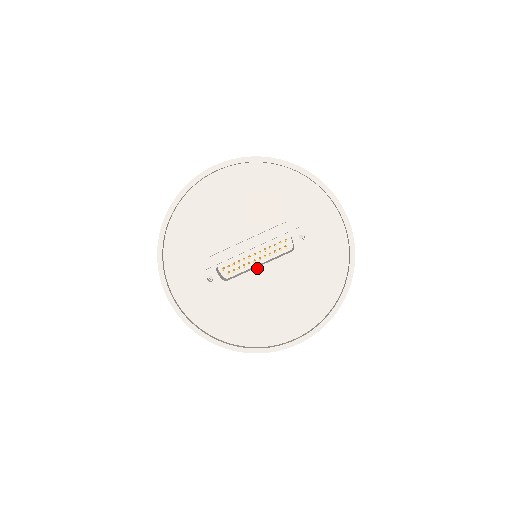
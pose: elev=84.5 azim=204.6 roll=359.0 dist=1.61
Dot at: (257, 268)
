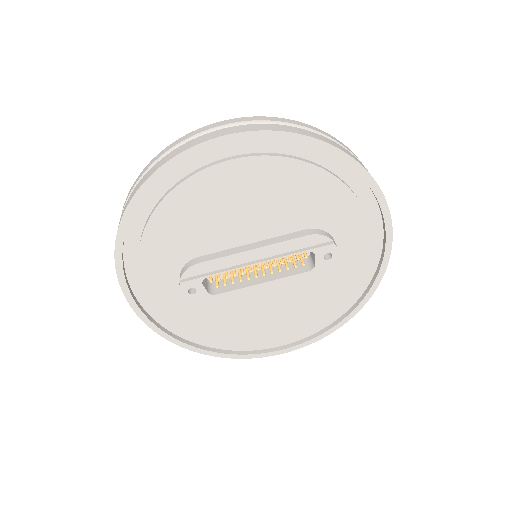
Dot at: (259, 285)
